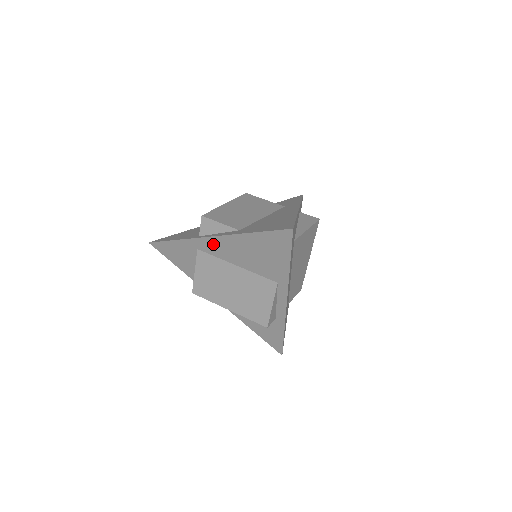
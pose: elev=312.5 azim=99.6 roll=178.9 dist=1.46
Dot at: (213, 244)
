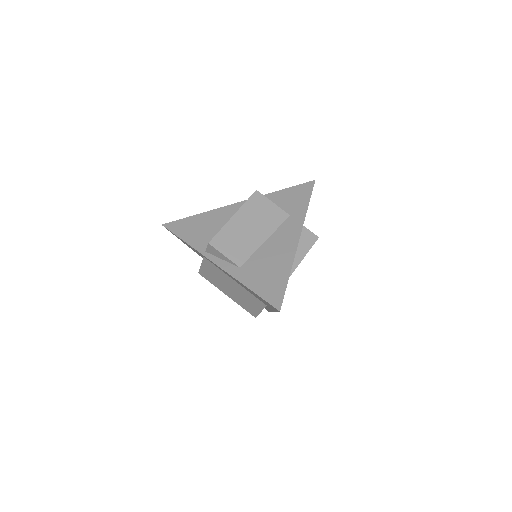
Dot at: (217, 266)
